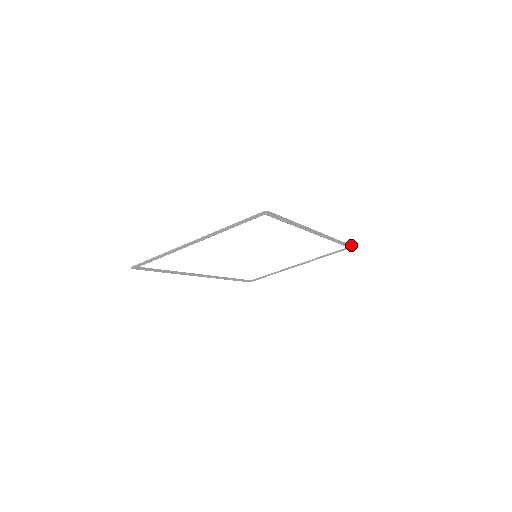
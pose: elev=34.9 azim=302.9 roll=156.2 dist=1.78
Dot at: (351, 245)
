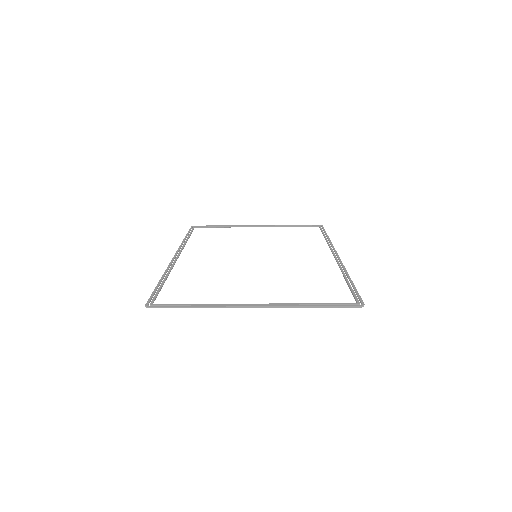
Dot at: occluded
